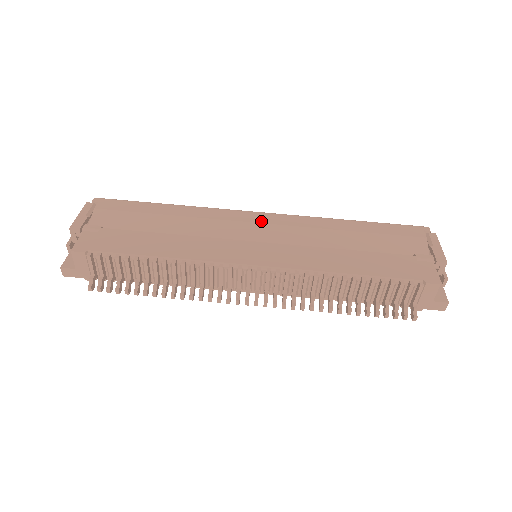
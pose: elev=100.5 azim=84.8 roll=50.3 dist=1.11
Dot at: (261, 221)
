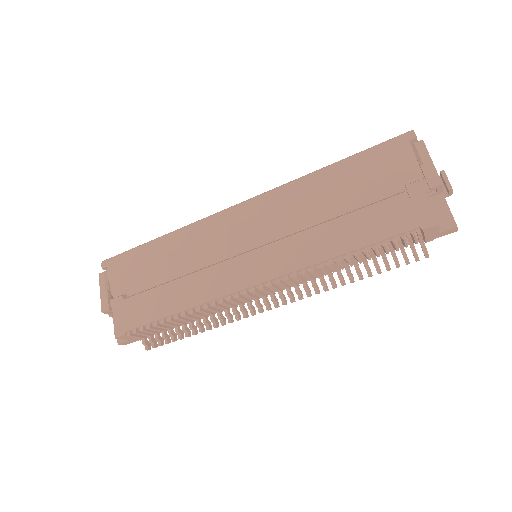
Dot at: (243, 219)
